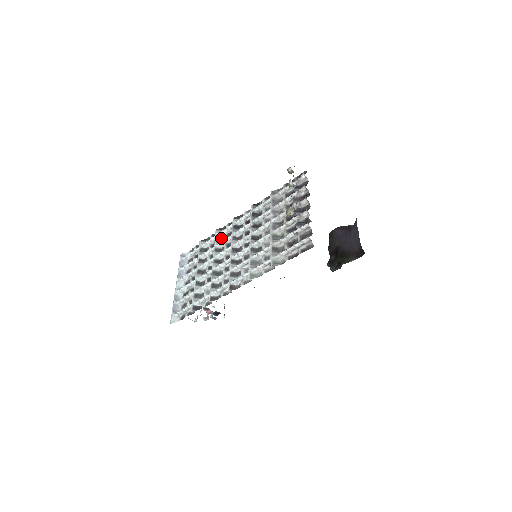
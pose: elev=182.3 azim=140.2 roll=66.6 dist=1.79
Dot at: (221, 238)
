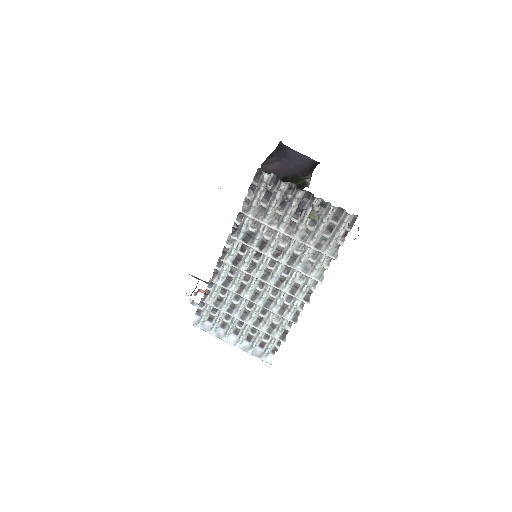
Dot at: (226, 281)
